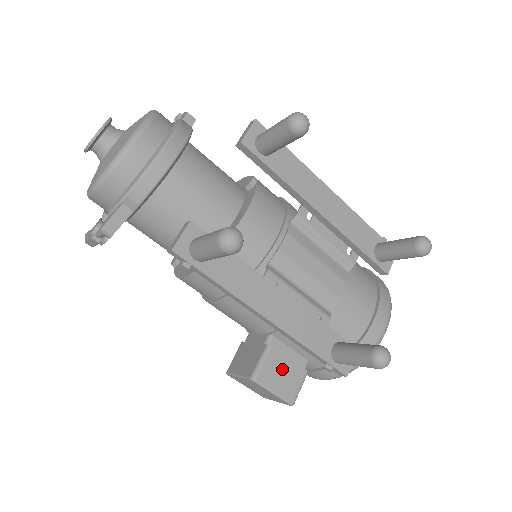
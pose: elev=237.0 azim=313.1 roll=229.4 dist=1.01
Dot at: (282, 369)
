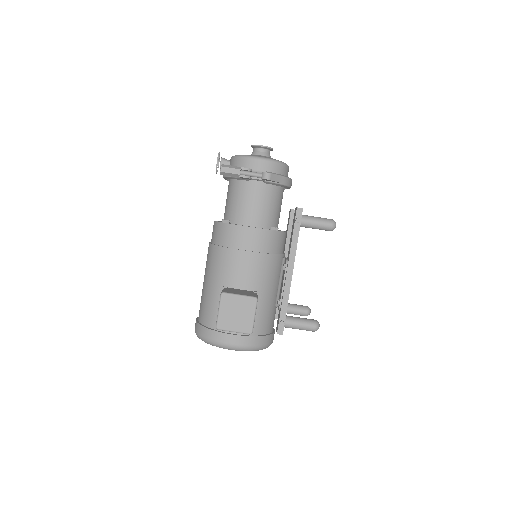
Dot at: occluded
